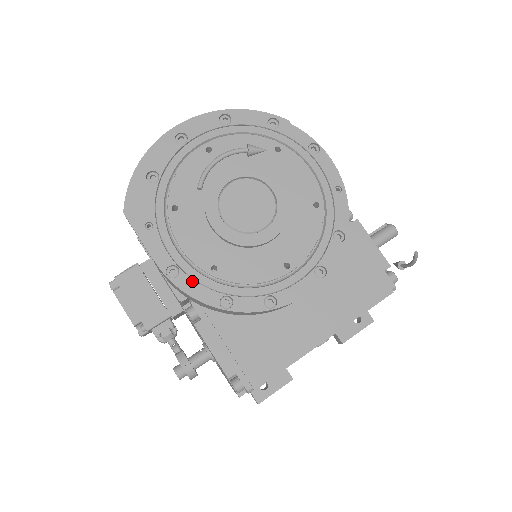
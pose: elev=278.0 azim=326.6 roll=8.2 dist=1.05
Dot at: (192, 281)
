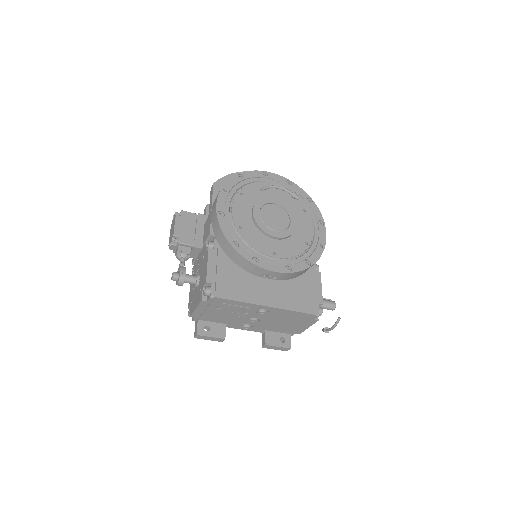
Dot at: (227, 224)
